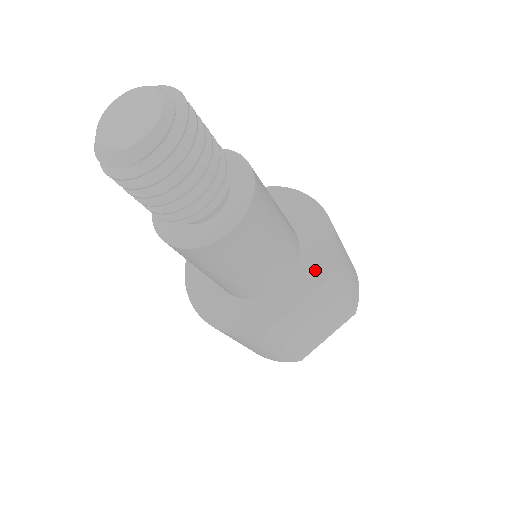
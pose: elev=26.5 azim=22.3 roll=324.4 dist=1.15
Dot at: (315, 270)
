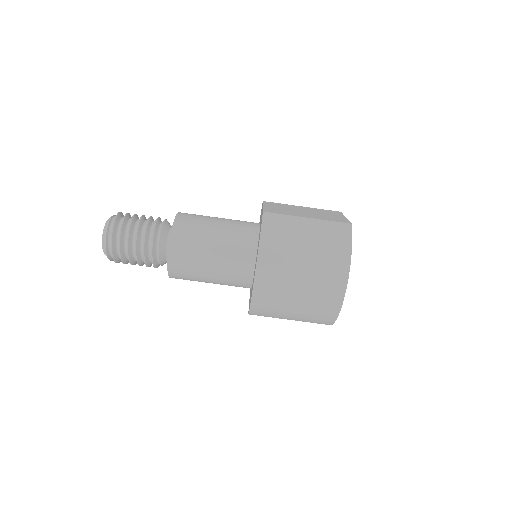
Dot at: (261, 212)
